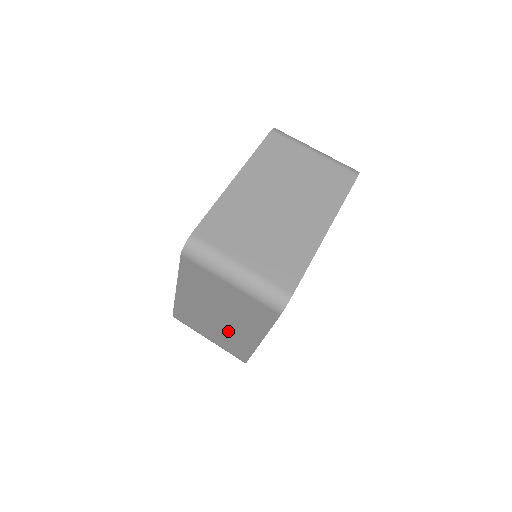
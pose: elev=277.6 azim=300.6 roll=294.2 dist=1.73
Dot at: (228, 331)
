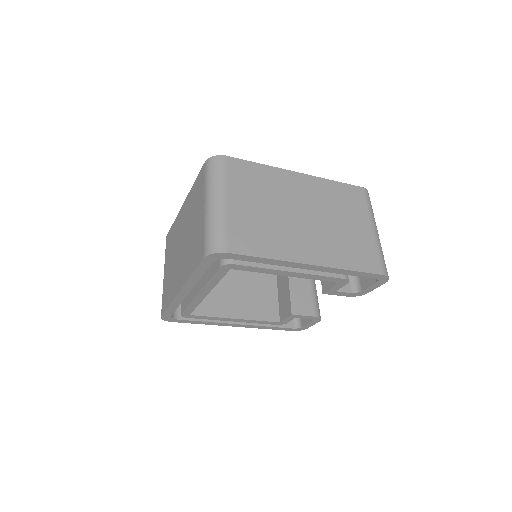
Dot at: (175, 268)
